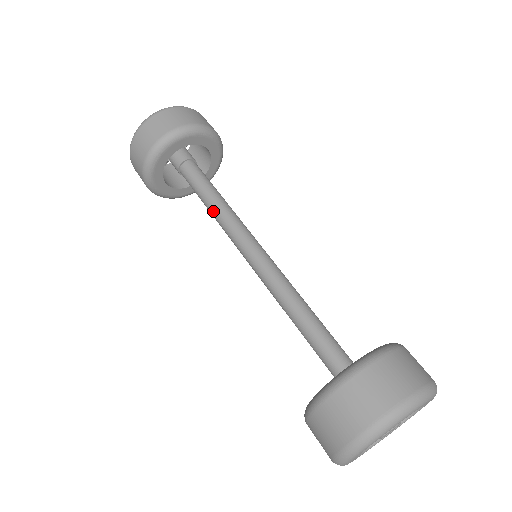
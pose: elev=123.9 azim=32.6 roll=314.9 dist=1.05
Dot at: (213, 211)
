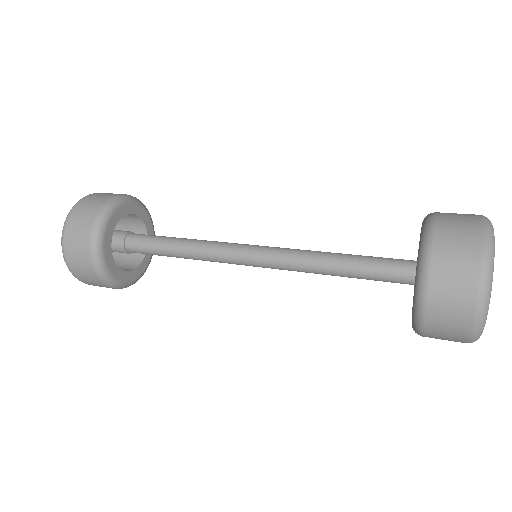
Dot at: (187, 253)
